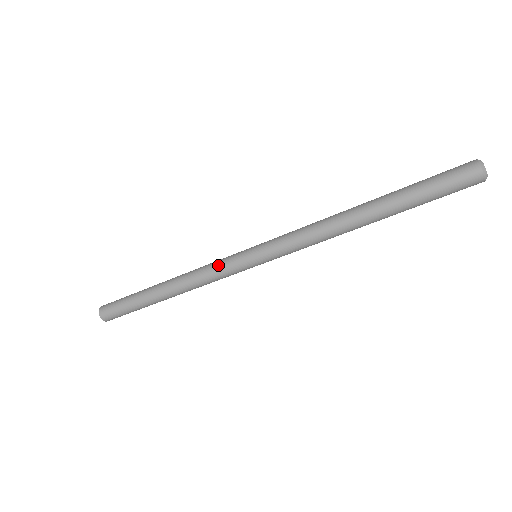
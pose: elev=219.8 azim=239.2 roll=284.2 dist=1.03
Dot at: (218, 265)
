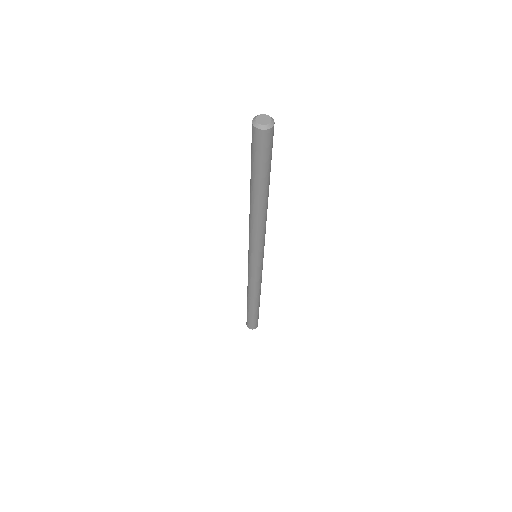
Dot at: (253, 278)
